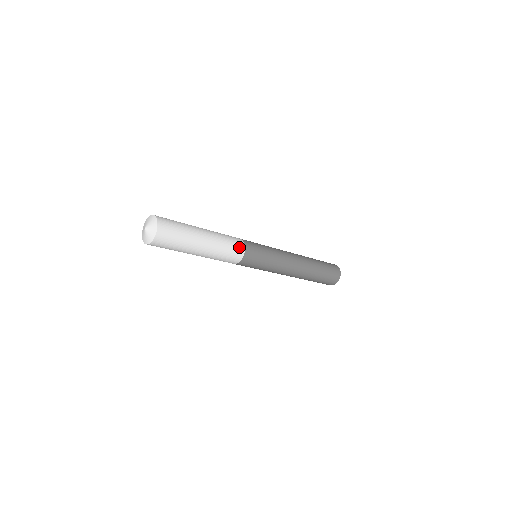
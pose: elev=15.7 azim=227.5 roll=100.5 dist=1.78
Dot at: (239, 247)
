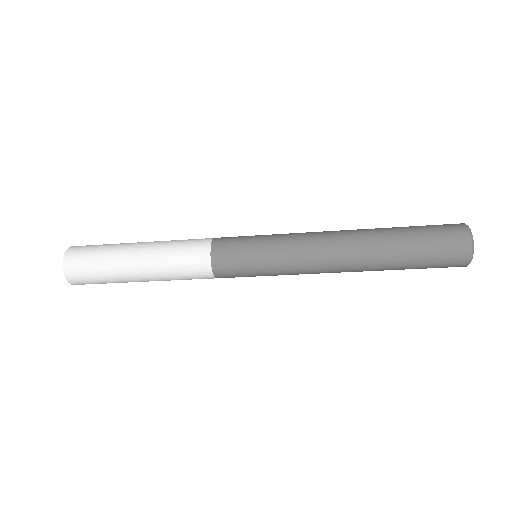
Dot at: (199, 263)
